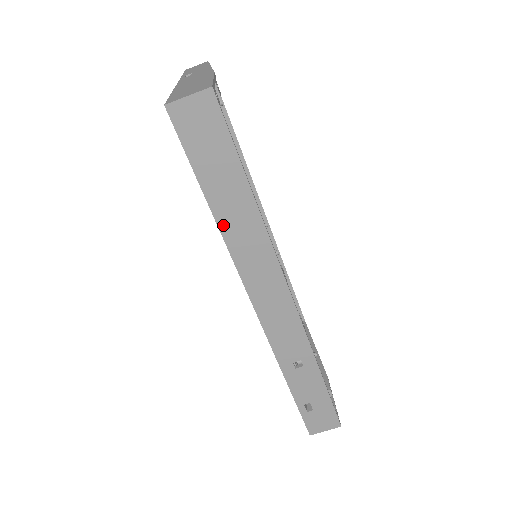
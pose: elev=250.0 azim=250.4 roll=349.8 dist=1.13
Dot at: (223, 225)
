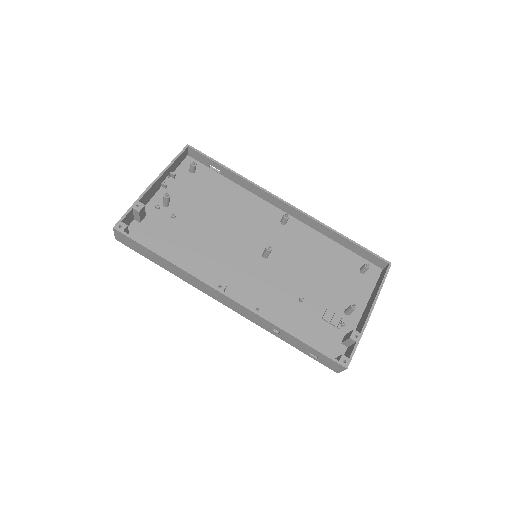
Dot at: (174, 273)
